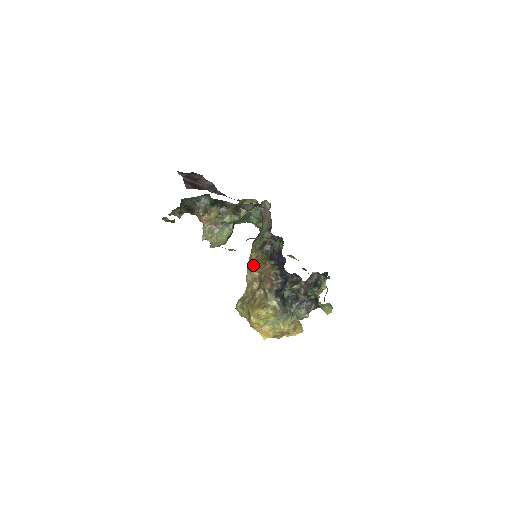
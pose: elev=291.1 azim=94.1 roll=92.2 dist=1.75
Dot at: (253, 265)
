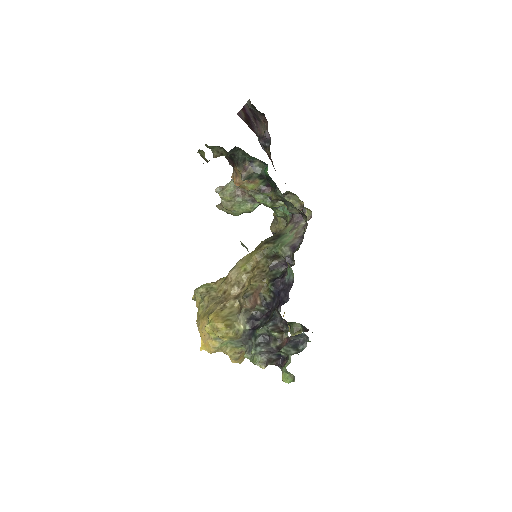
Dot at: (248, 267)
